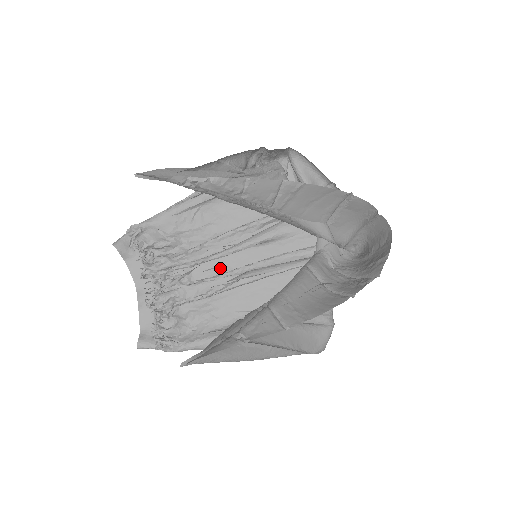
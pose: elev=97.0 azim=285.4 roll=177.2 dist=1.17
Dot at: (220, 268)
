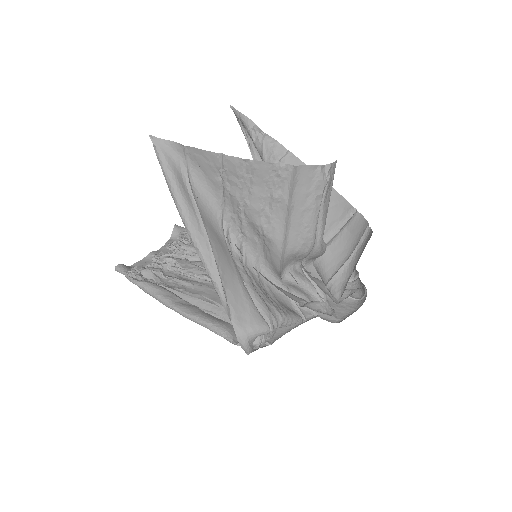
Dot at: occluded
